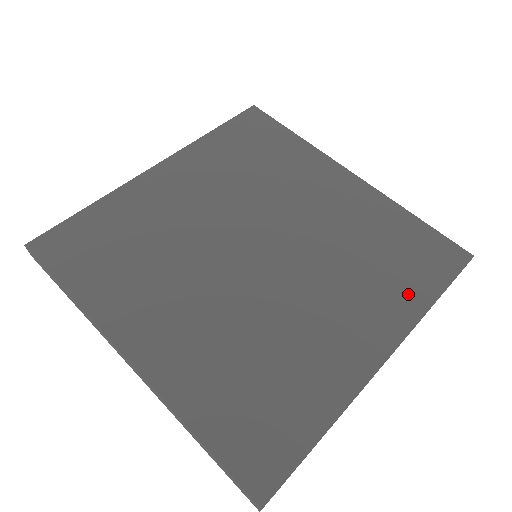
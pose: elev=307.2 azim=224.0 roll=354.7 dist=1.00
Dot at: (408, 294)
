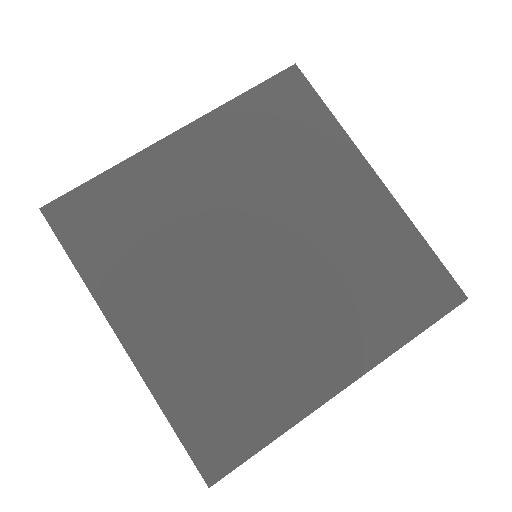
Dot at: (388, 327)
